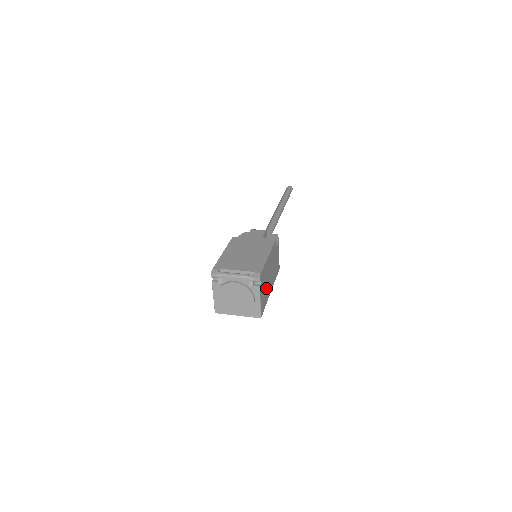
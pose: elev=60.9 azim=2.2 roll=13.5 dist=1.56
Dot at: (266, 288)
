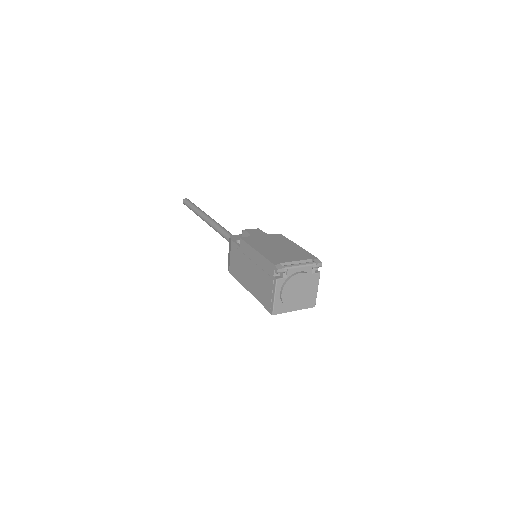
Dot at: occluded
